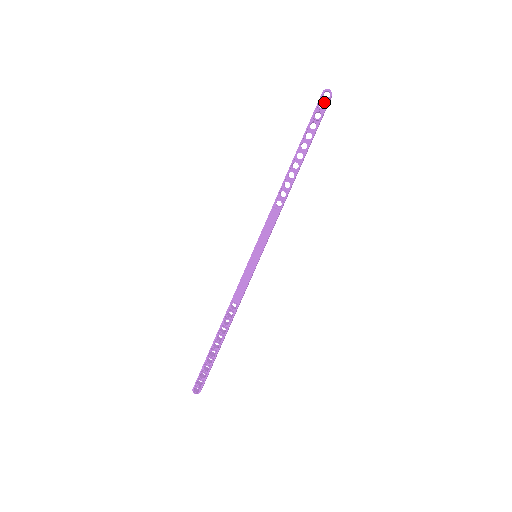
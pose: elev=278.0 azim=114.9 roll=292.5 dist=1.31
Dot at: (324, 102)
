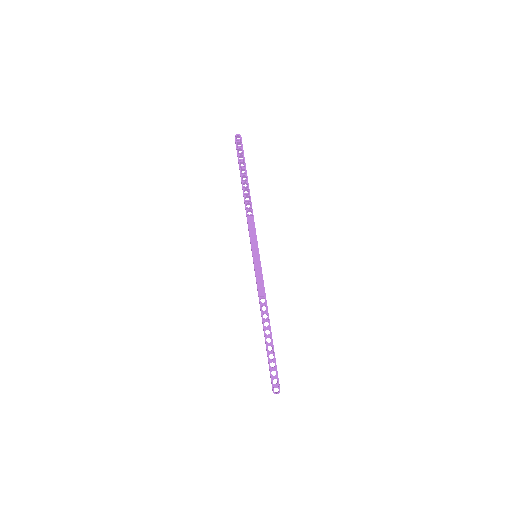
Dot at: (239, 143)
